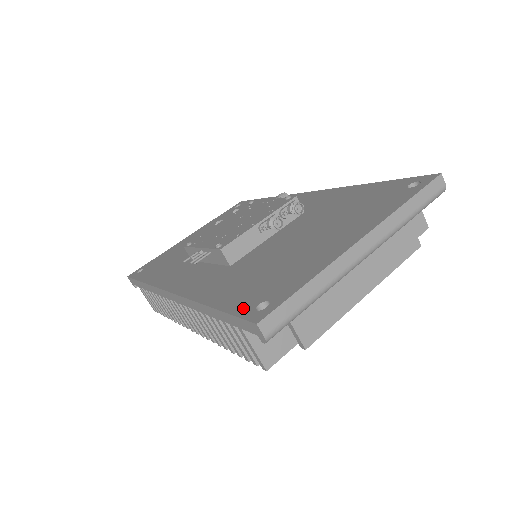
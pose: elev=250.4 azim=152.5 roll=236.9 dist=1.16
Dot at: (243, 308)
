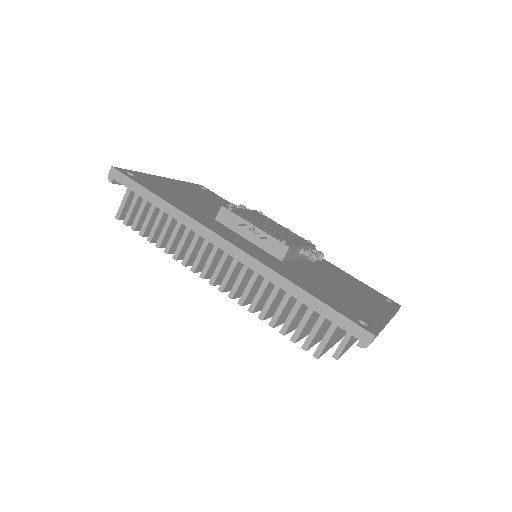
Dot at: (347, 314)
